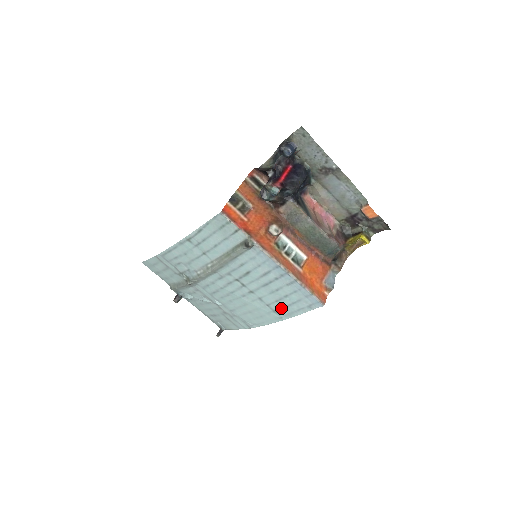
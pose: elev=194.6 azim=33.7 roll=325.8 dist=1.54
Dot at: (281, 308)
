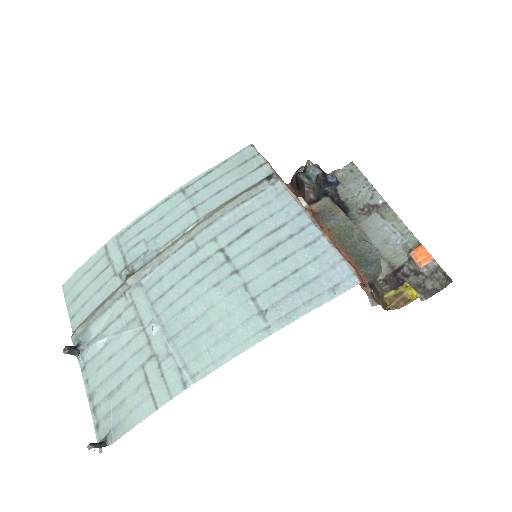
Dot at: (277, 301)
